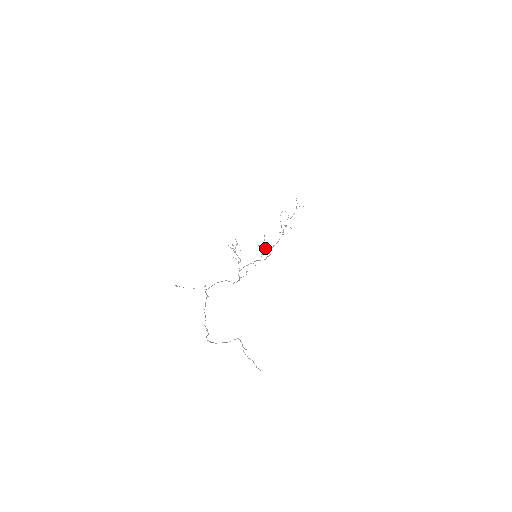
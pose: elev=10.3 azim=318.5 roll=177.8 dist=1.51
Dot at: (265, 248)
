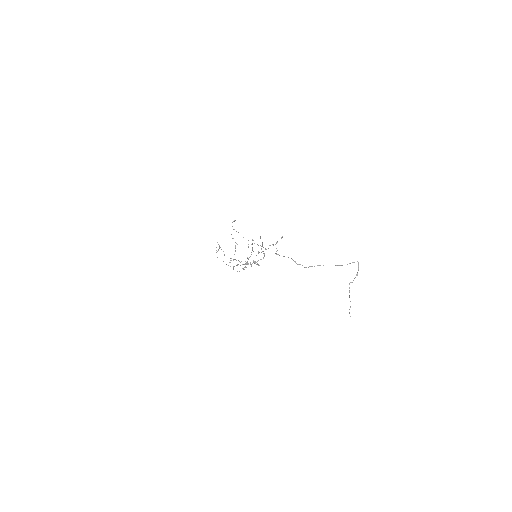
Dot at: occluded
